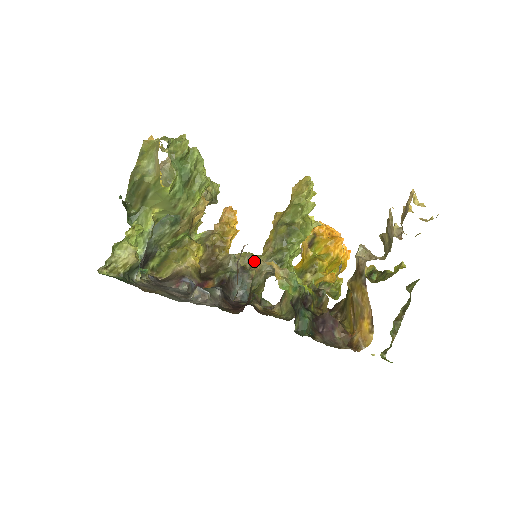
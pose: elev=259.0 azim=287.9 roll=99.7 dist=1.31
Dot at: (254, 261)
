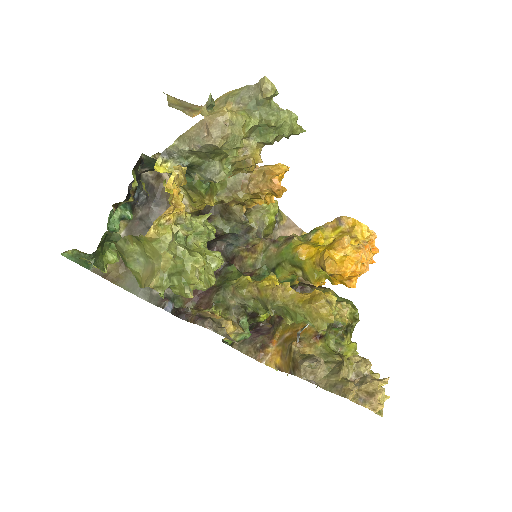
Dot at: (262, 237)
